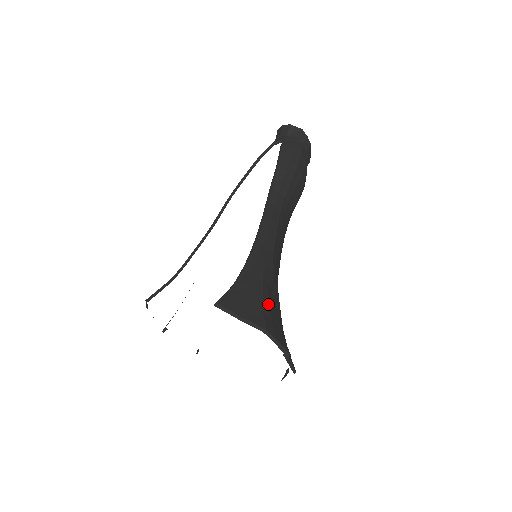
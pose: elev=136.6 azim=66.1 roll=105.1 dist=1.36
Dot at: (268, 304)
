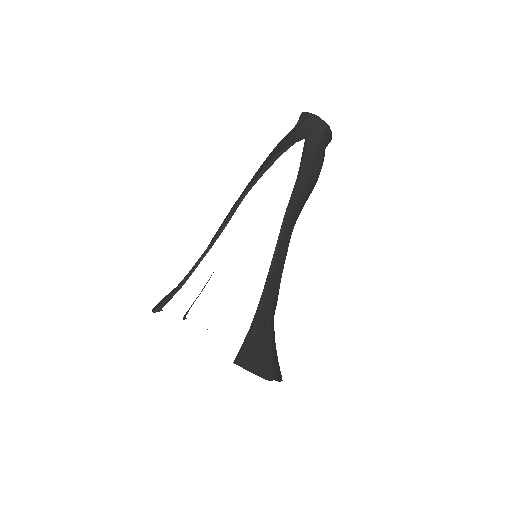
Dot at: (272, 342)
